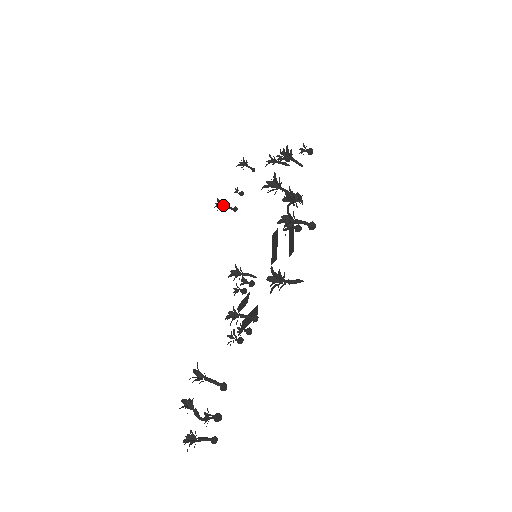
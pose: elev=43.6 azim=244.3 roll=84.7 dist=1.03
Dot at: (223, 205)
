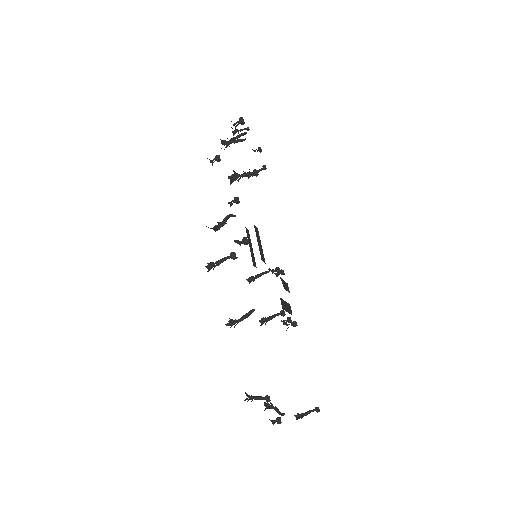
Dot at: occluded
